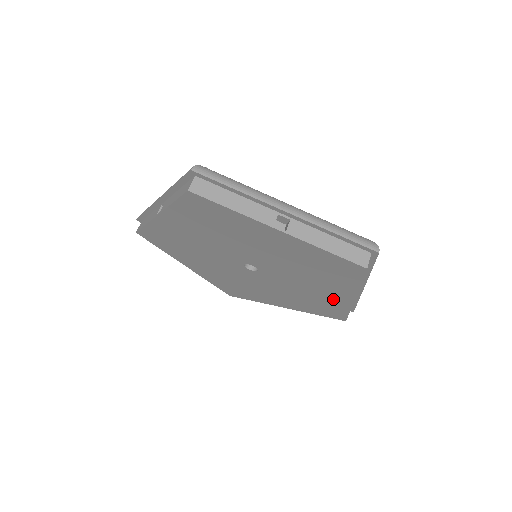
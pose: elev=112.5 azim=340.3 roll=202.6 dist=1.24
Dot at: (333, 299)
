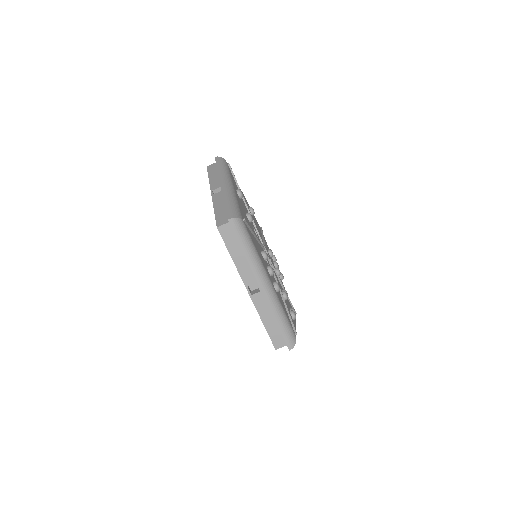
Dot at: occluded
